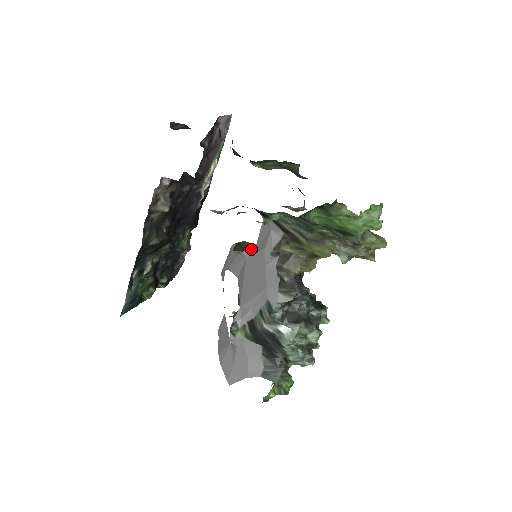
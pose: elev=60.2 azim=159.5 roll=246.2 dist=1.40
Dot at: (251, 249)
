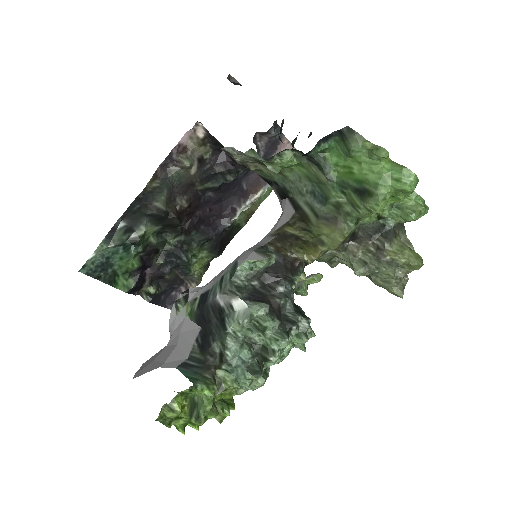
Dot at: occluded
